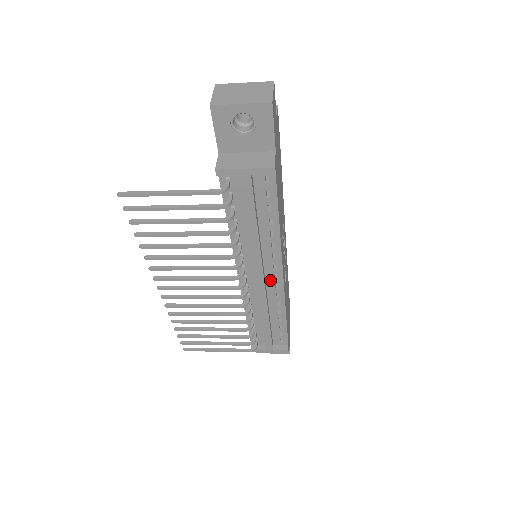
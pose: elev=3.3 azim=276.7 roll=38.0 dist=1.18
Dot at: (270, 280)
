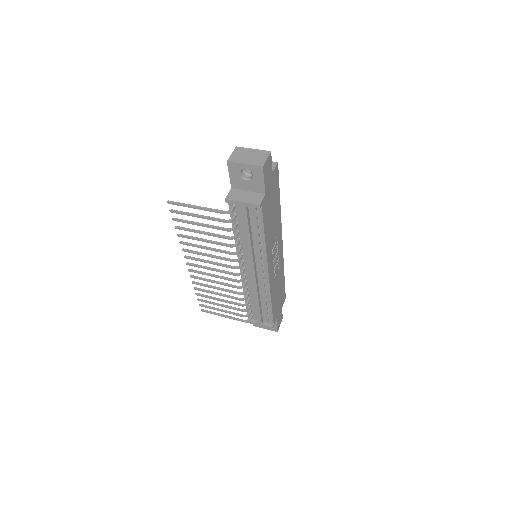
Dot at: (260, 274)
